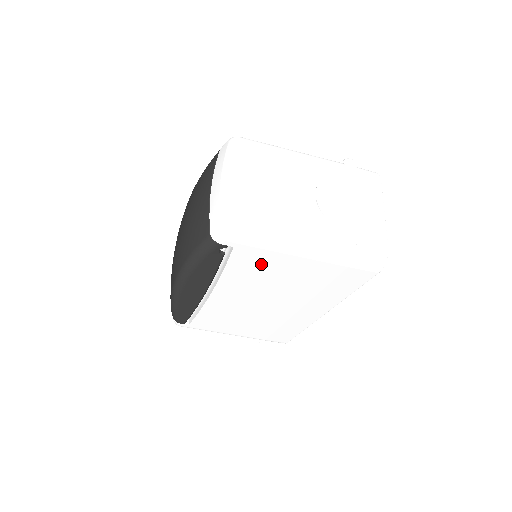
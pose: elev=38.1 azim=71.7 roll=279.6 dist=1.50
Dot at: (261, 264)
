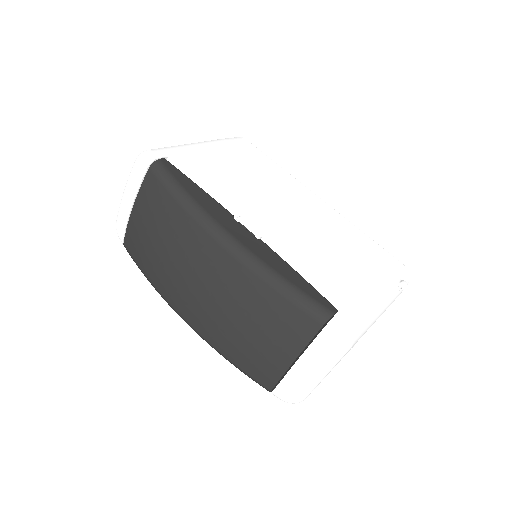
Dot at: occluded
